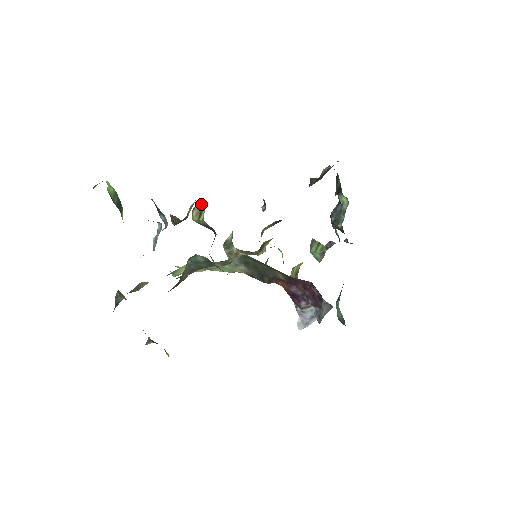
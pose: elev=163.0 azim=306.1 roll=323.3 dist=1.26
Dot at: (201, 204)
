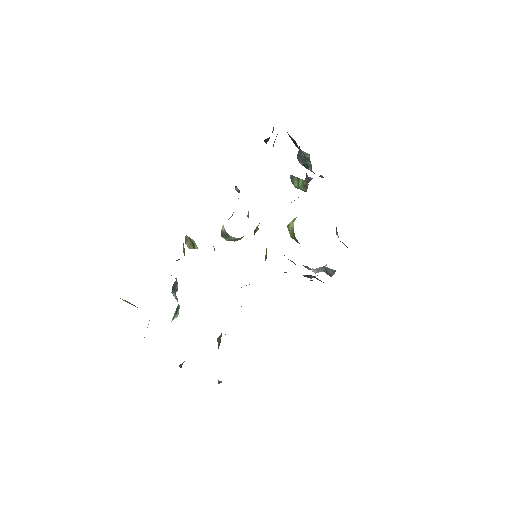
Dot at: (189, 239)
